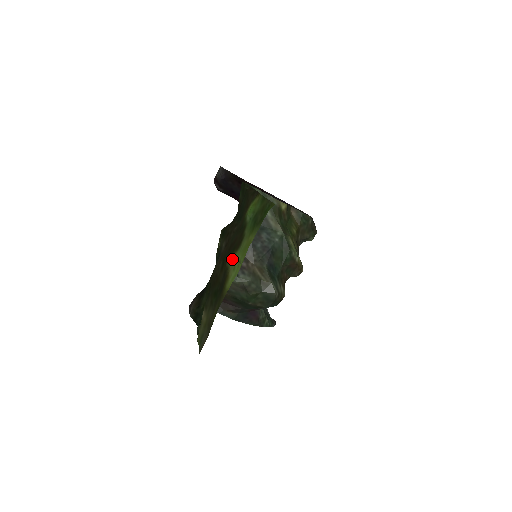
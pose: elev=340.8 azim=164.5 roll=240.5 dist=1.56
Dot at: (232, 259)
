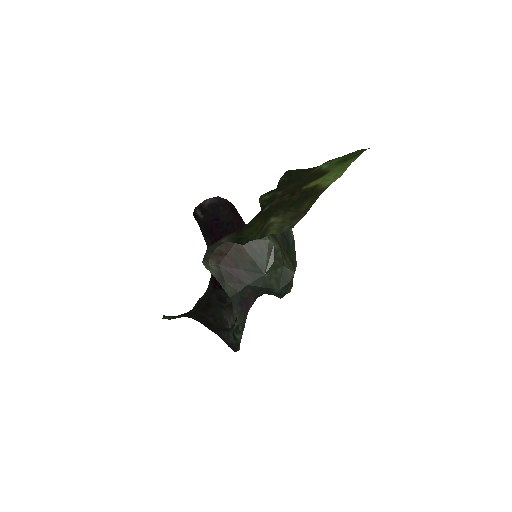
Dot at: (317, 180)
